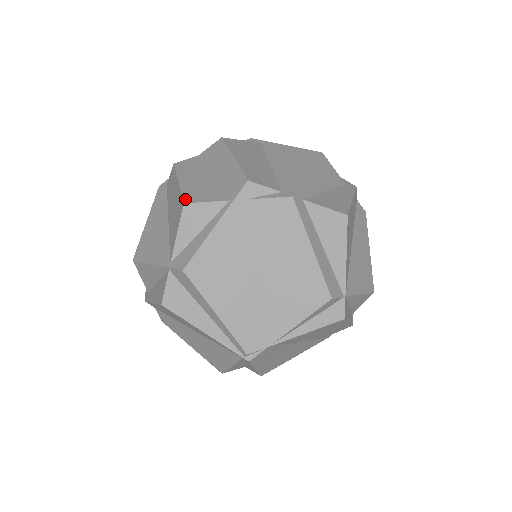
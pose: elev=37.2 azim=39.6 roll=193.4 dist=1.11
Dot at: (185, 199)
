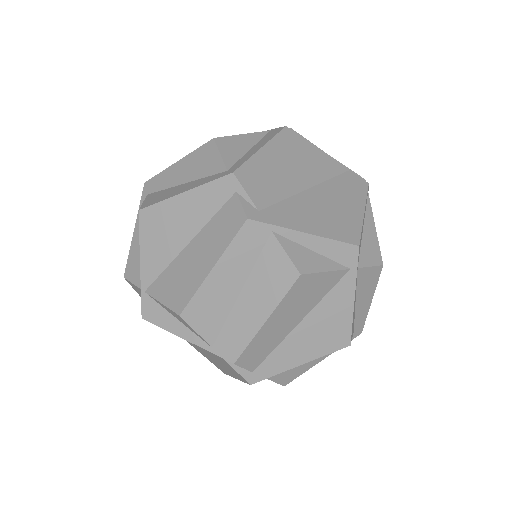
Dot at: (186, 310)
